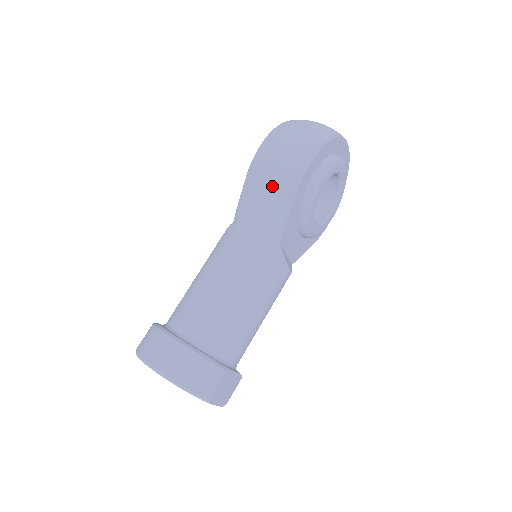
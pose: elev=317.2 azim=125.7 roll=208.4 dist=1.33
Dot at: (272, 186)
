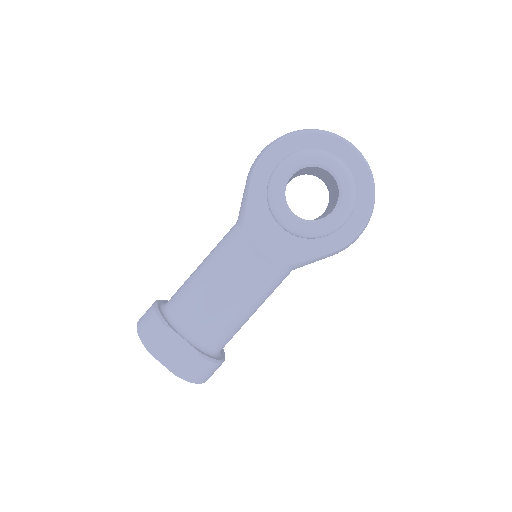
Dot at: occluded
